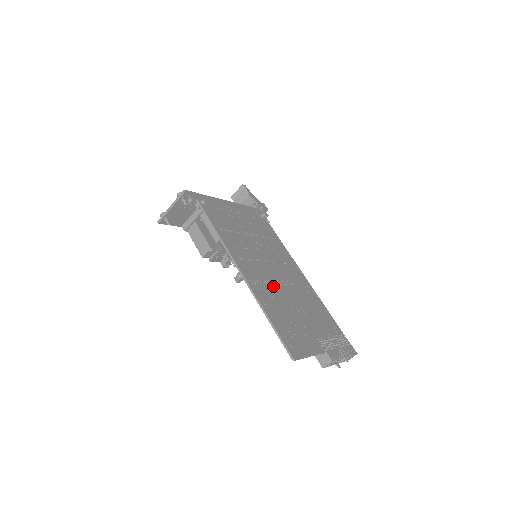
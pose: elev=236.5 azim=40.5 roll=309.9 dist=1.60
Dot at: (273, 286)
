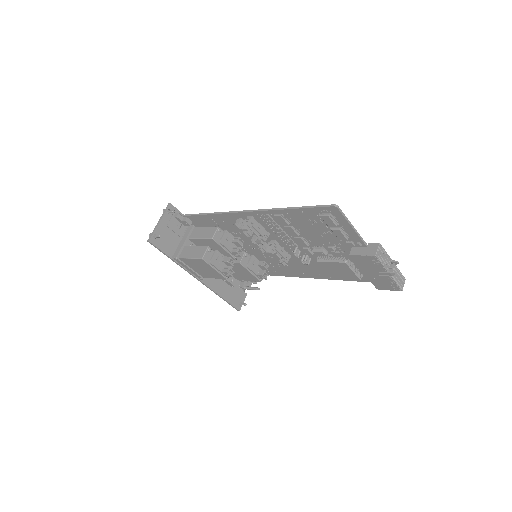
Dot at: (284, 235)
